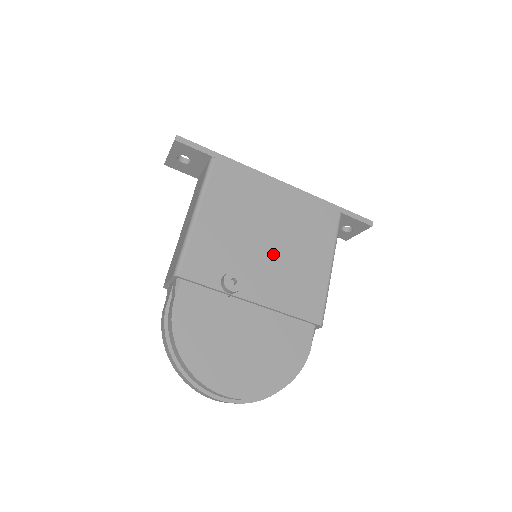
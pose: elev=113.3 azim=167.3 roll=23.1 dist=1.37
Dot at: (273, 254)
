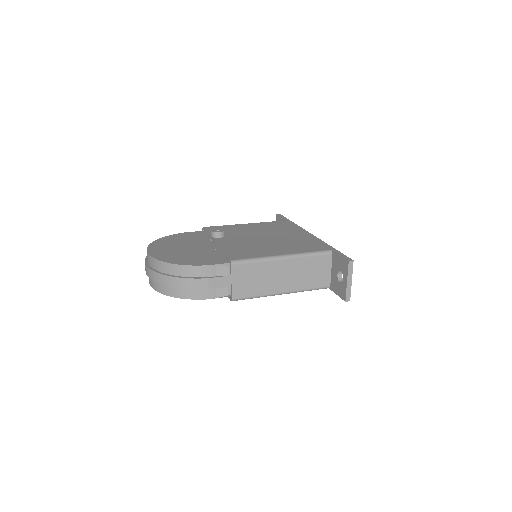
Dot at: (256, 240)
